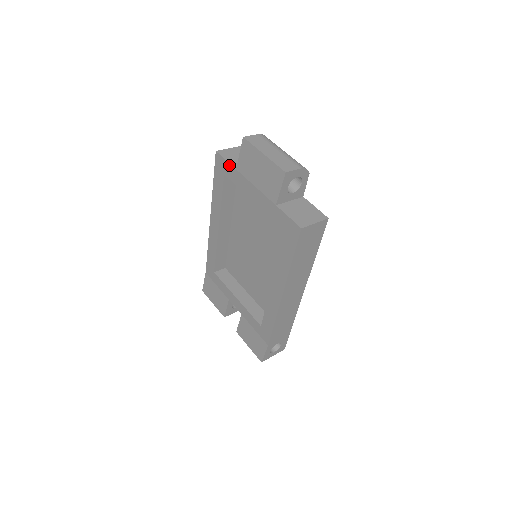
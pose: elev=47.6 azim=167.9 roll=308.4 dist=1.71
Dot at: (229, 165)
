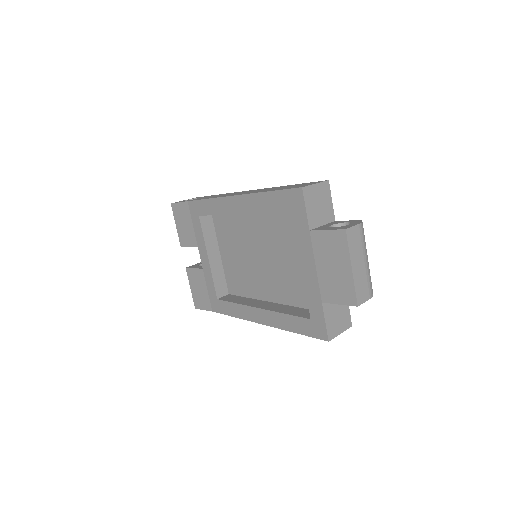
Dot at: (305, 217)
